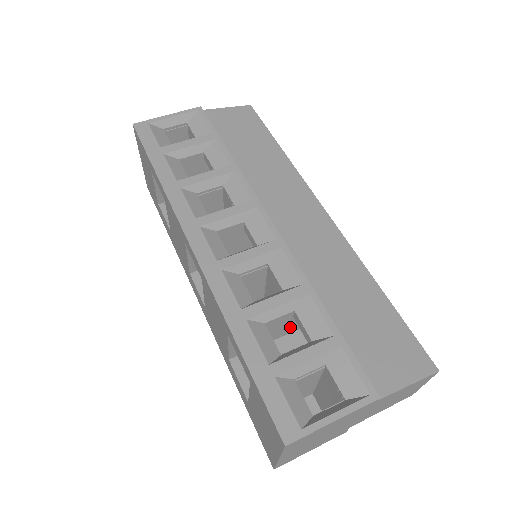
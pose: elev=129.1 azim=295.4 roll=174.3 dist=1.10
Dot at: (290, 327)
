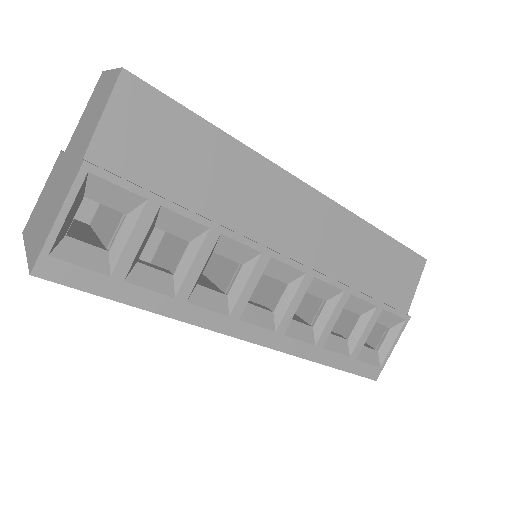
Dot at: occluded
